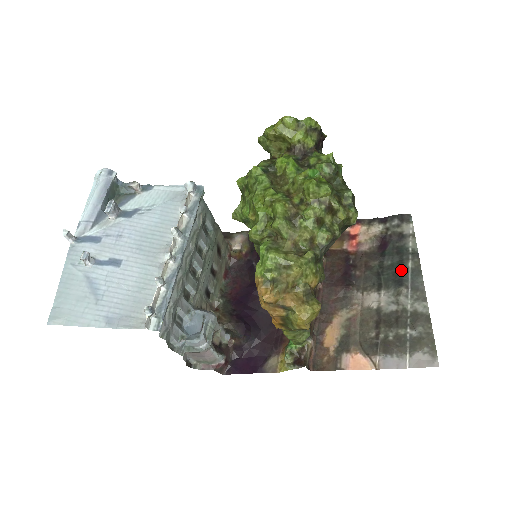
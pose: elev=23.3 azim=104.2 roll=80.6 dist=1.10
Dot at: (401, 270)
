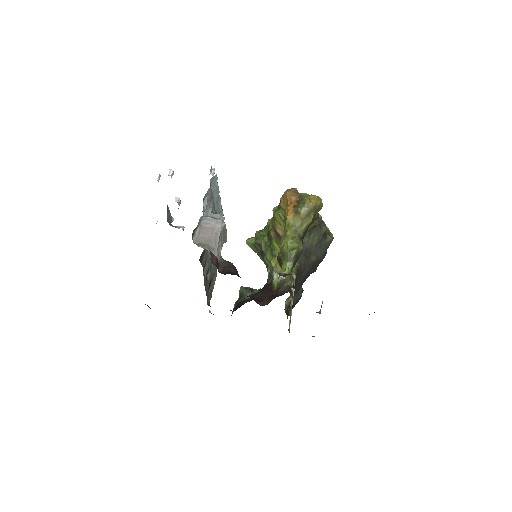
Dot at: occluded
